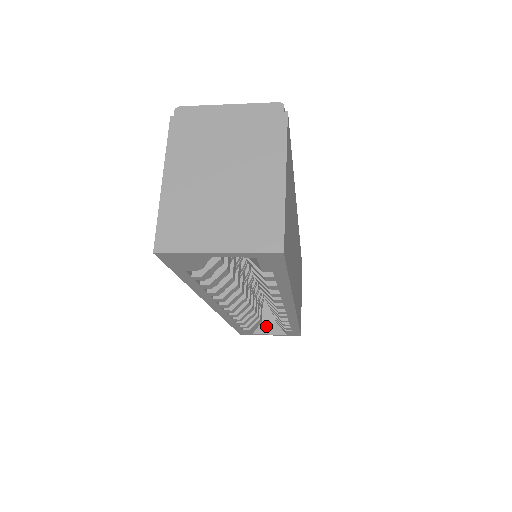
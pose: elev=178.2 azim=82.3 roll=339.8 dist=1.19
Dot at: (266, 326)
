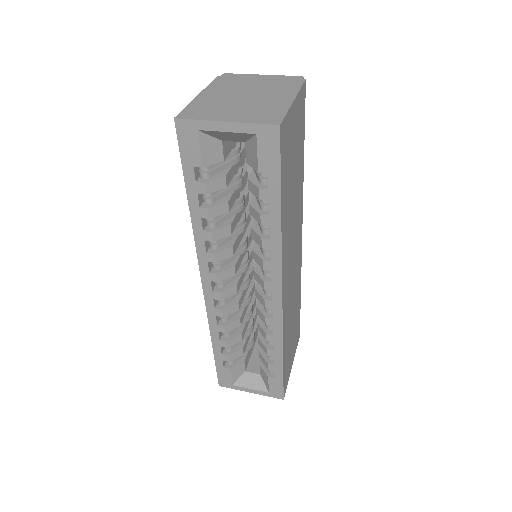
Dot at: (249, 377)
